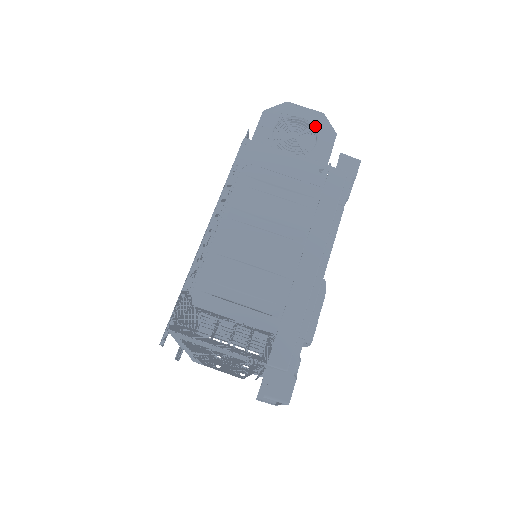
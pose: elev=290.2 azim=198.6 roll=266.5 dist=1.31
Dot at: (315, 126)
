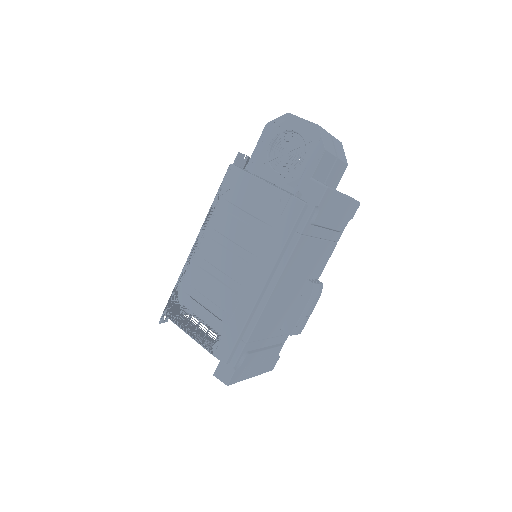
Dot at: (306, 141)
